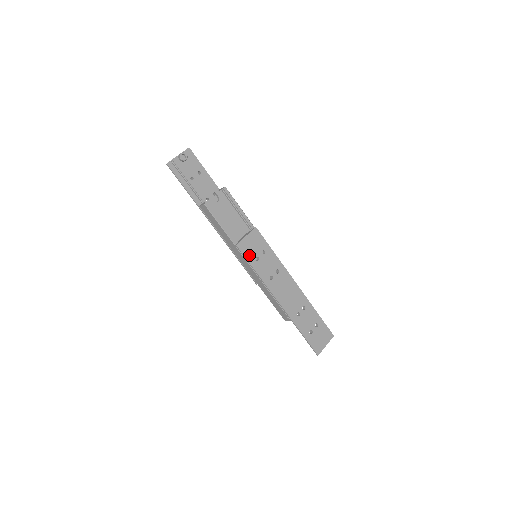
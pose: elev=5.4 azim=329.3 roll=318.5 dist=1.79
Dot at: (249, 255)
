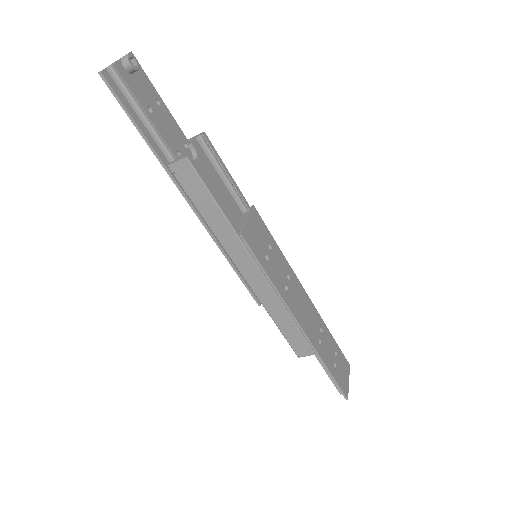
Dot at: (258, 252)
